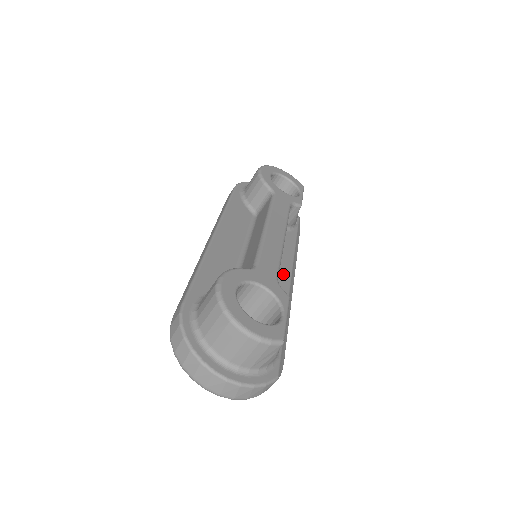
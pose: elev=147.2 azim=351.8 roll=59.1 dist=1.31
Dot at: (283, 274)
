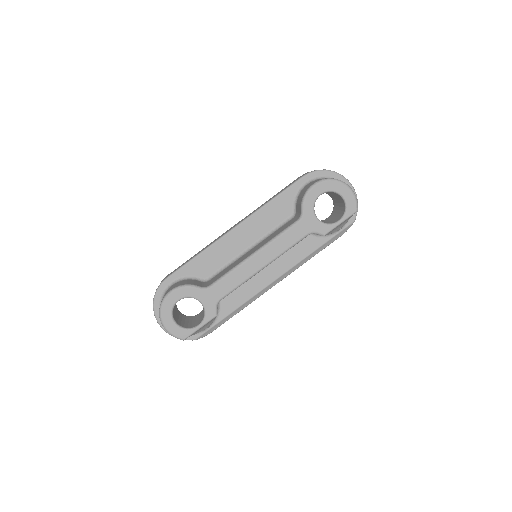
Dot at: (269, 277)
